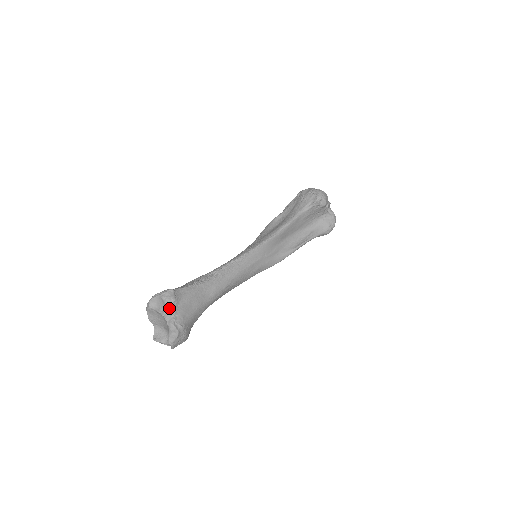
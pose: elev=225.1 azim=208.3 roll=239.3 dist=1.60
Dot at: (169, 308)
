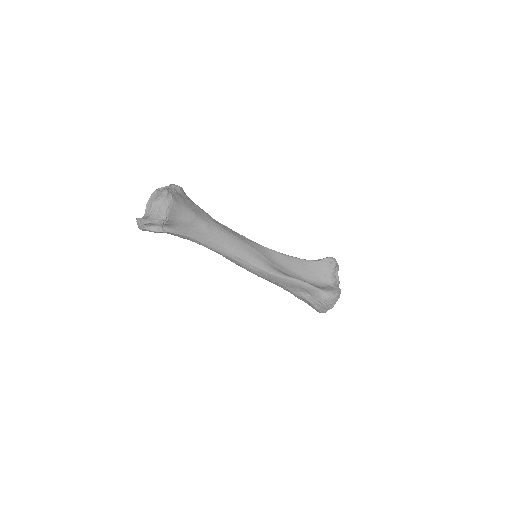
Dot at: (172, 187)
